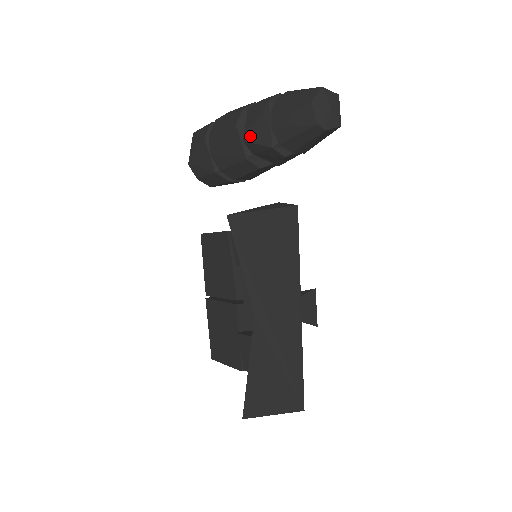
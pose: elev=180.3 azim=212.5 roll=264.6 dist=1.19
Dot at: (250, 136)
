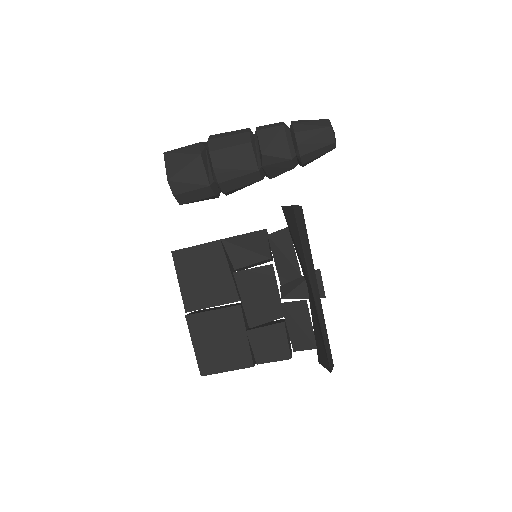
Dot at: (269, 151)
